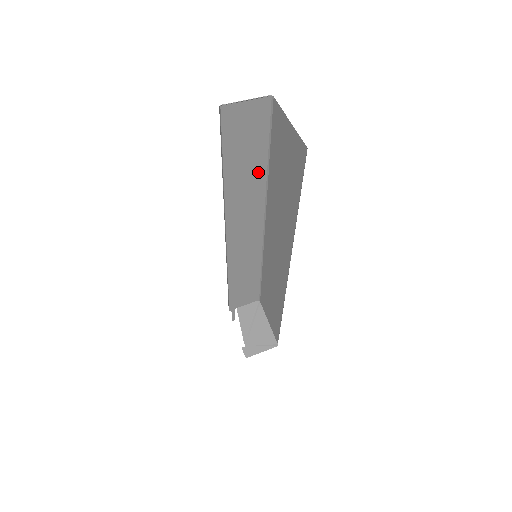
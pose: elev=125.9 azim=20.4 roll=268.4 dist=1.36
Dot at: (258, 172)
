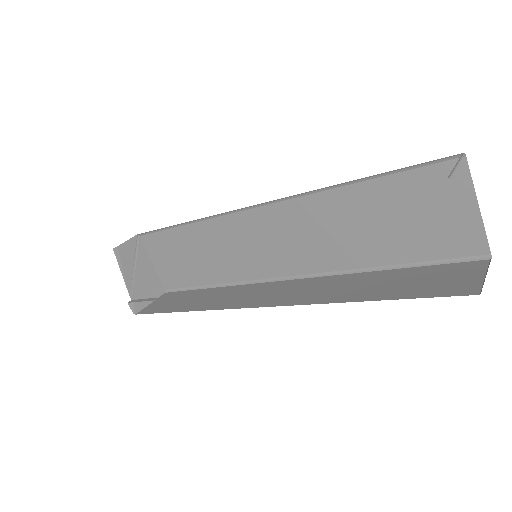
Dot at: occluded
